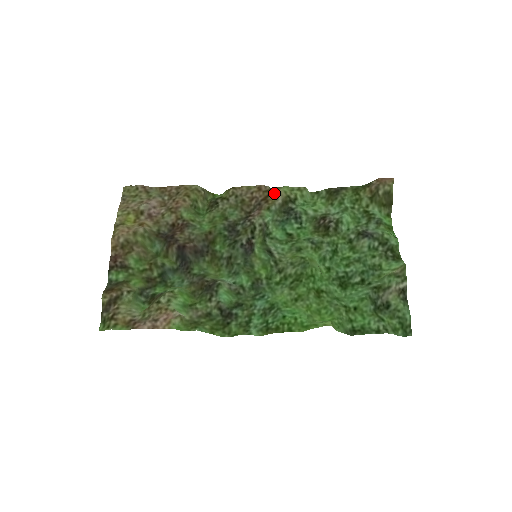
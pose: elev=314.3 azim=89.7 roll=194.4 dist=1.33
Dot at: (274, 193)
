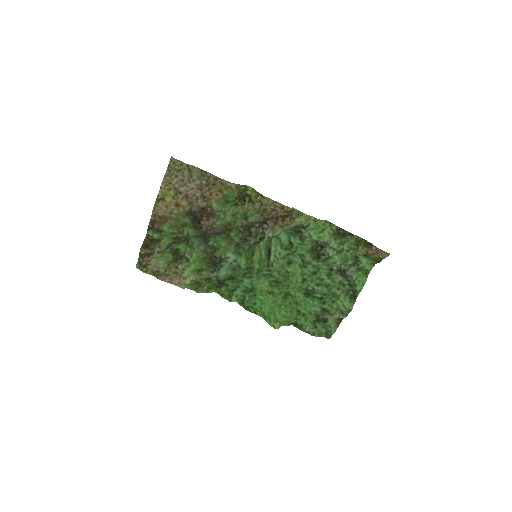
Dot at: (291, 218)
